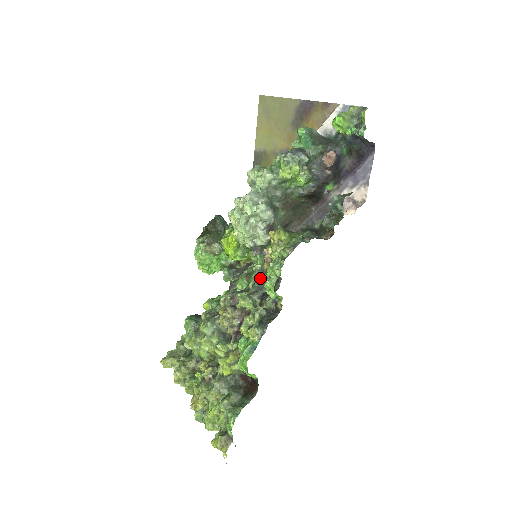
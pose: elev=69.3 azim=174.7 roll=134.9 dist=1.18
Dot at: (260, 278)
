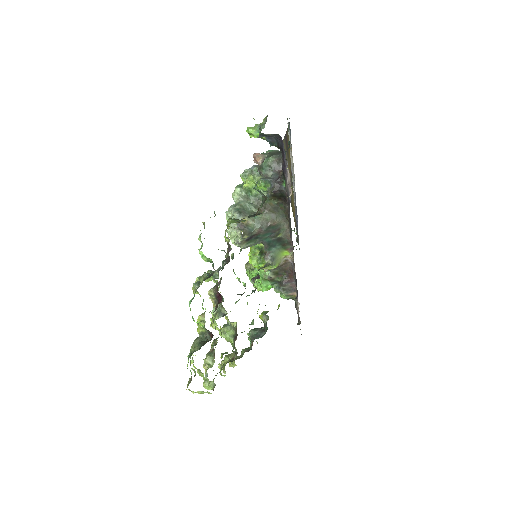
Dot at: occluded
